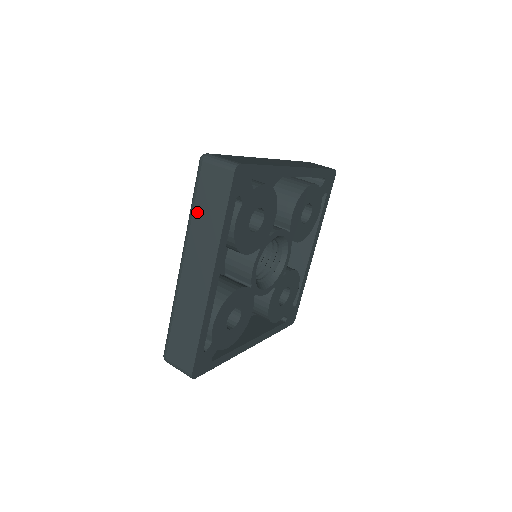
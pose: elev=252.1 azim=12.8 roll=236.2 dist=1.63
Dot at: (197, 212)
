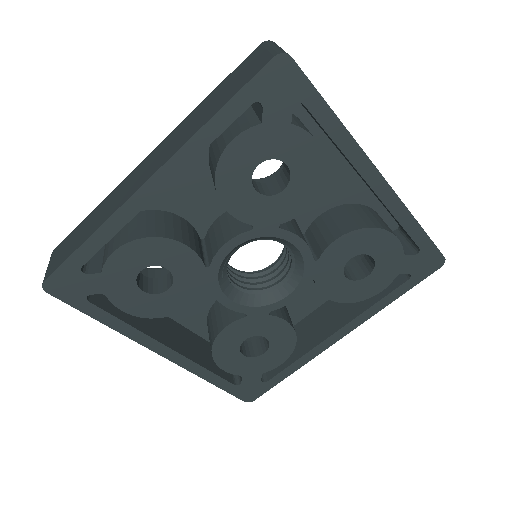
Dot at: occluded
